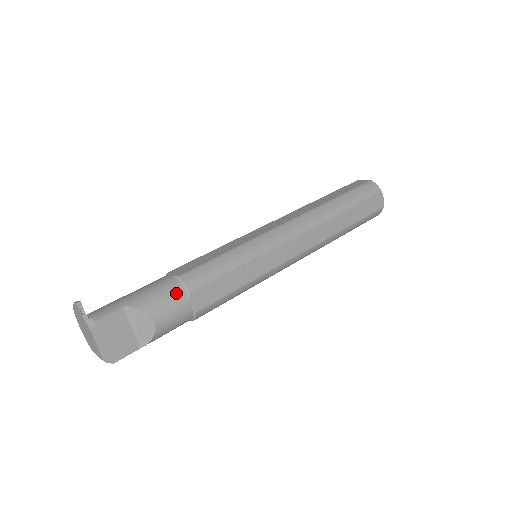
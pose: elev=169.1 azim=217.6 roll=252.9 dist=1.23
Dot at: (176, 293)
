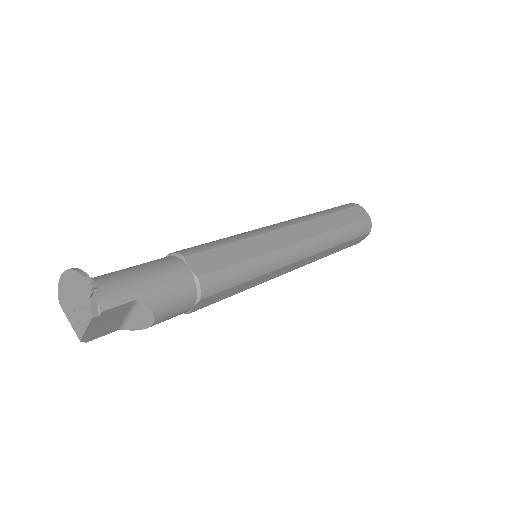
Dot at: (188, 297)
